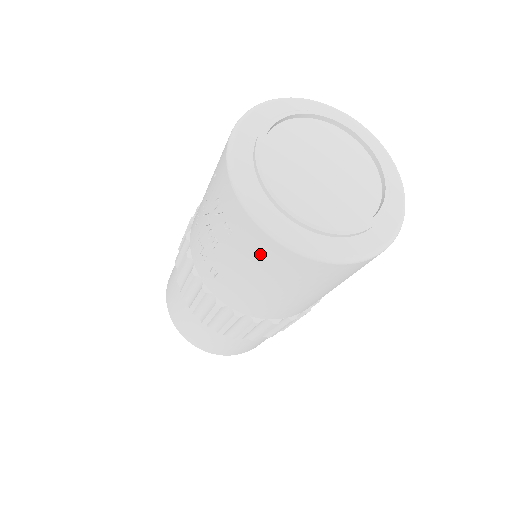
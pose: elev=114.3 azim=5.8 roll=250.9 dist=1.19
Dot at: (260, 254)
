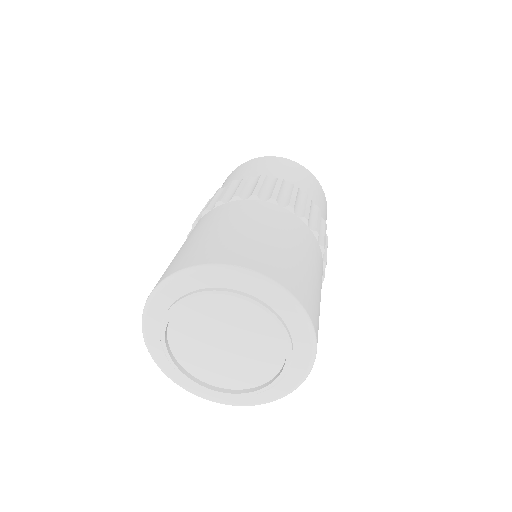
Dot at: occluded
